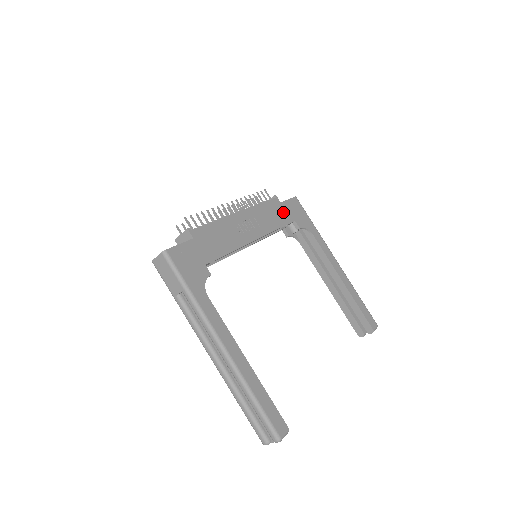
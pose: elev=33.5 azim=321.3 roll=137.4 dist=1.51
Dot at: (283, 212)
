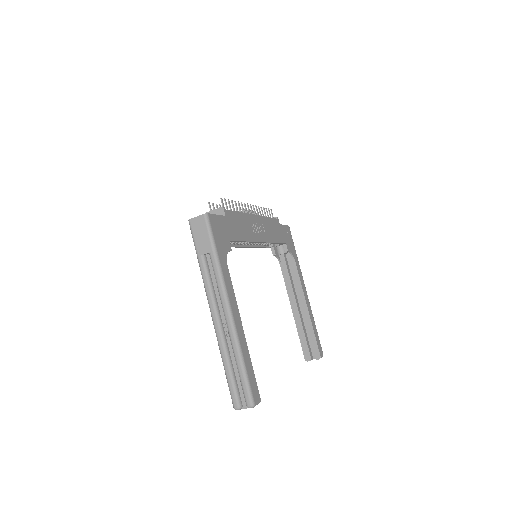
Dot at: (280, 232)
